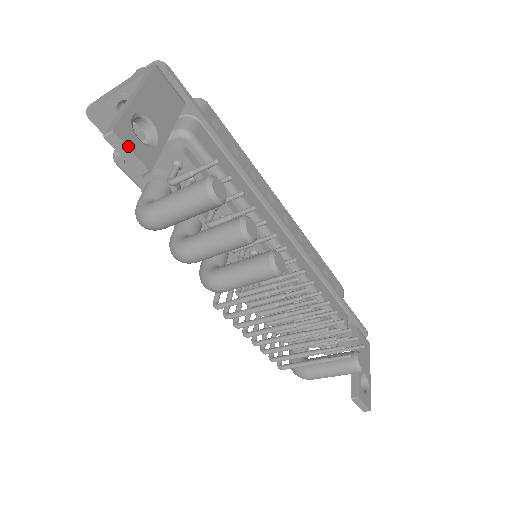
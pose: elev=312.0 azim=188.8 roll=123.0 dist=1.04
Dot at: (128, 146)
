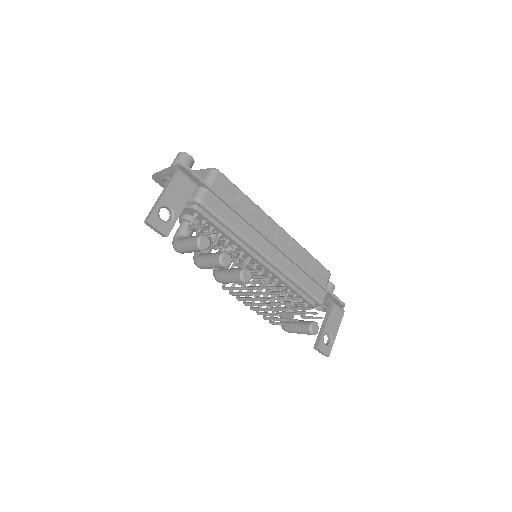
Dot at: (155, 227)
